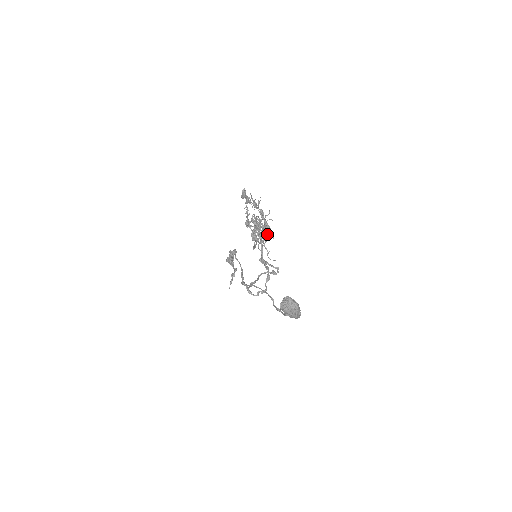
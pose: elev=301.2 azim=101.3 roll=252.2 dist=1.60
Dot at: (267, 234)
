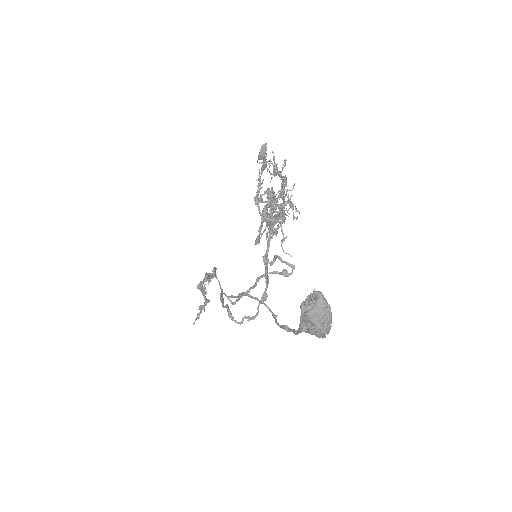
Dot at: (285, 215)
